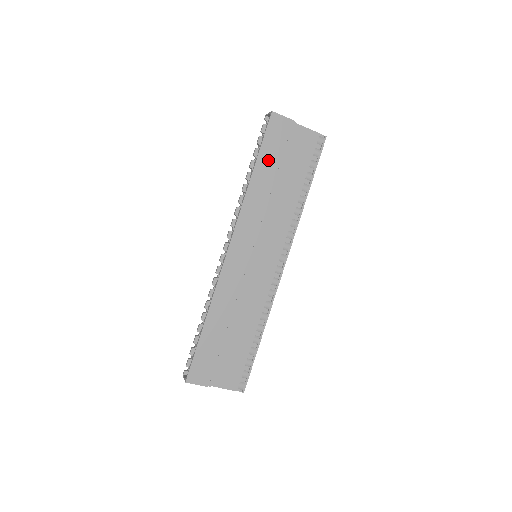
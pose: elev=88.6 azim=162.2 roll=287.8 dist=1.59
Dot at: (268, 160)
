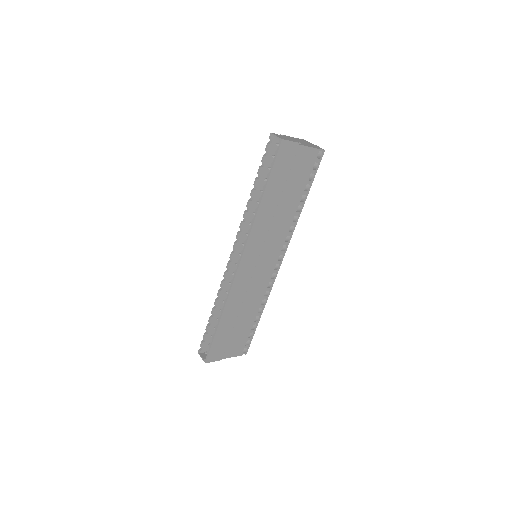
Dot at: (275, 184)
